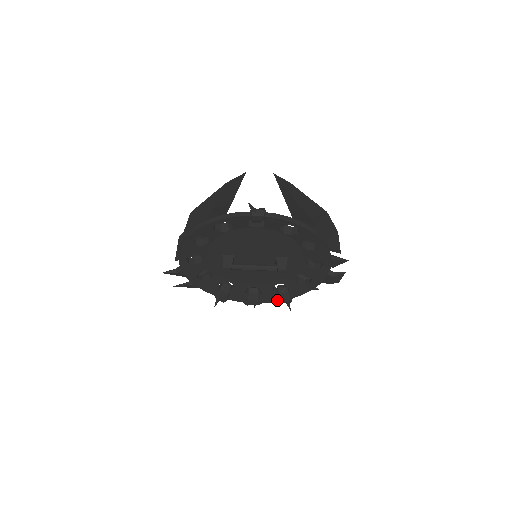
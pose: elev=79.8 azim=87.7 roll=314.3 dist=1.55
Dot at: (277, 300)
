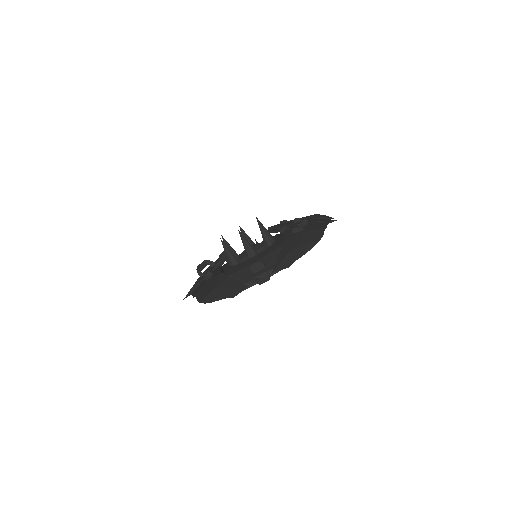
Dot at: occluded
